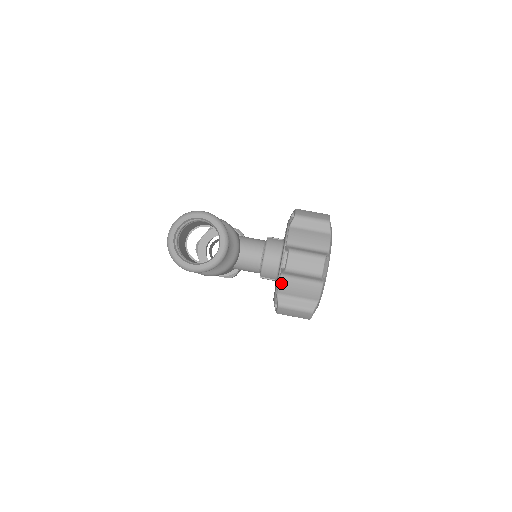
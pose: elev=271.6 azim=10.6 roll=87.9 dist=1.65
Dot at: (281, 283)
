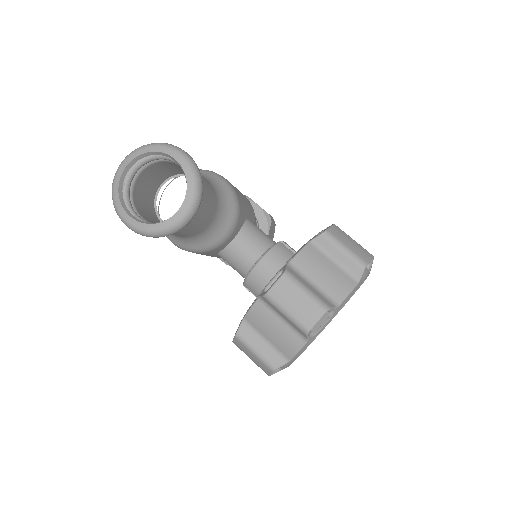
Dot at: (253, 308)
